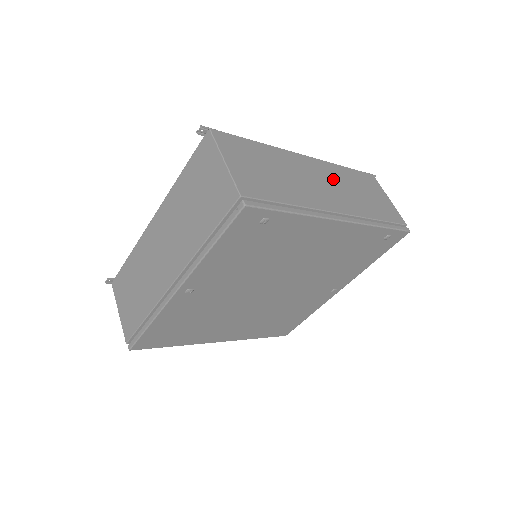
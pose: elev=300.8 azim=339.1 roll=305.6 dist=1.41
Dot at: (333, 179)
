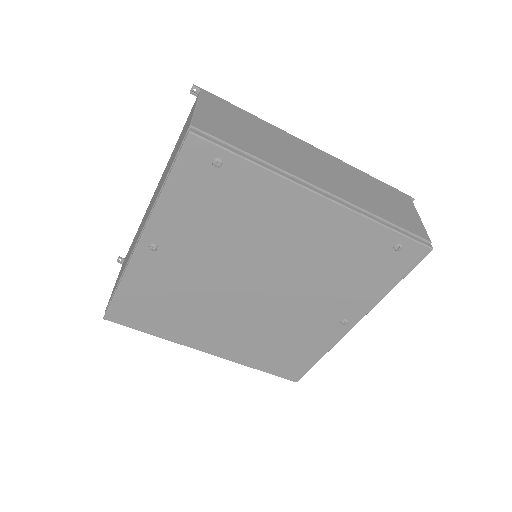
Dot at: (339, 172)
